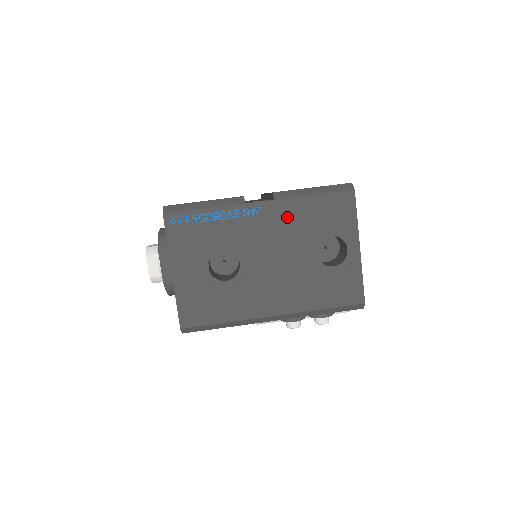
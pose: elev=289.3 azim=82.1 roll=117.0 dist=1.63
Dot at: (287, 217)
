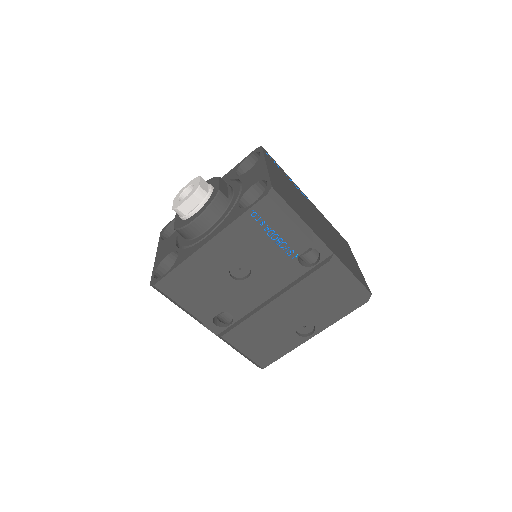
Dot at: occluded
